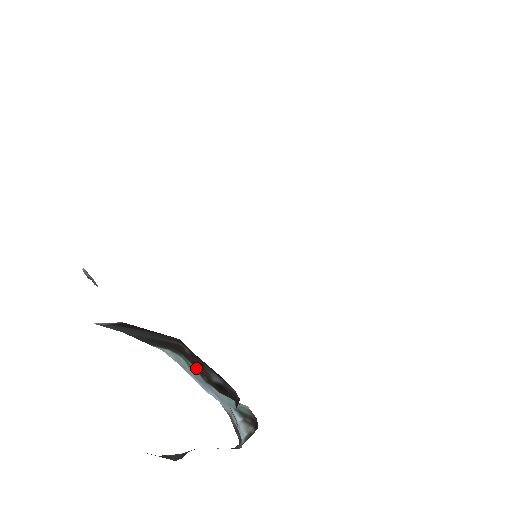
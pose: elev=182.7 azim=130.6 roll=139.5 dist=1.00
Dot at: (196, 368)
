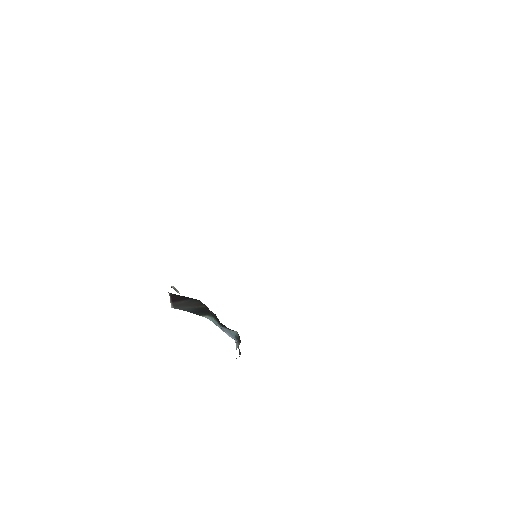
Dot at: (215, 319)
